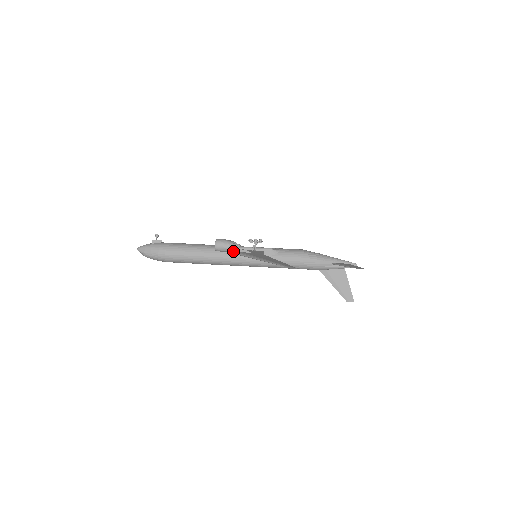
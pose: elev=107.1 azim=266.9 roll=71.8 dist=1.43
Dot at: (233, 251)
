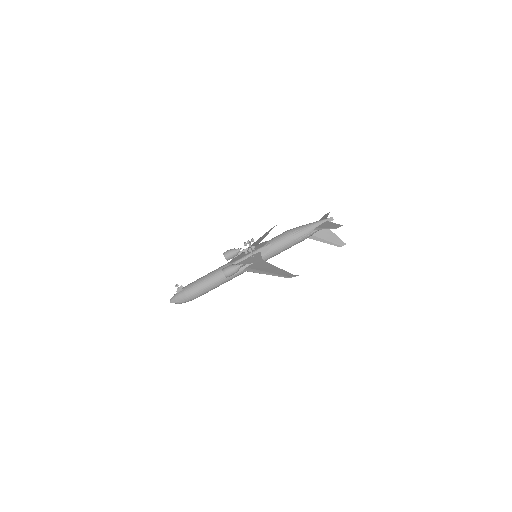
Dot at: (239, 270)
